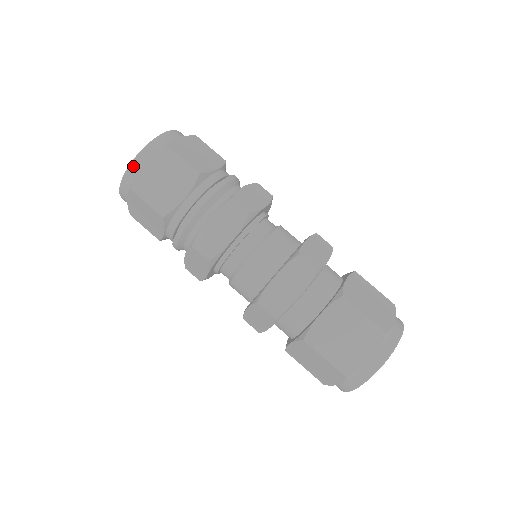
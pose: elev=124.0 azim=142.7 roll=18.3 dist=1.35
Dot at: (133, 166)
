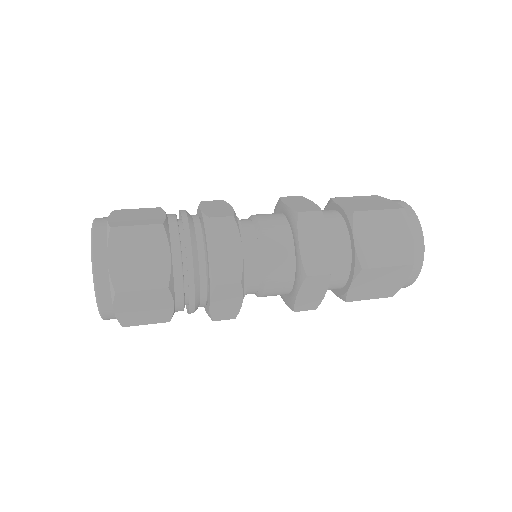
Dot at: (105, 317)
